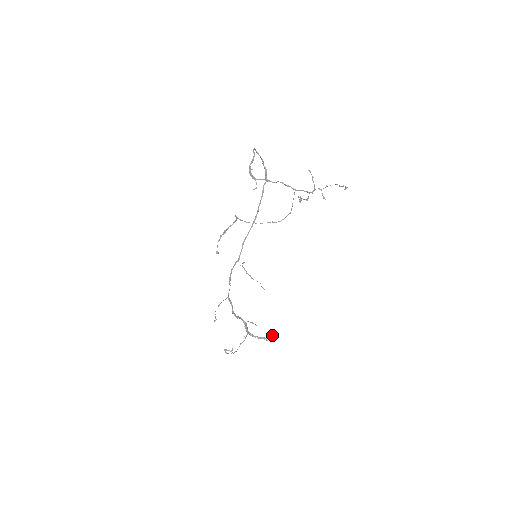
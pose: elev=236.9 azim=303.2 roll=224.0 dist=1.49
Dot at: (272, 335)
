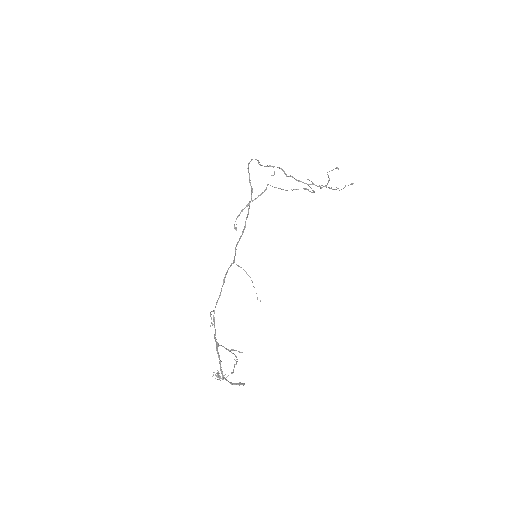
Dot at: occluded
